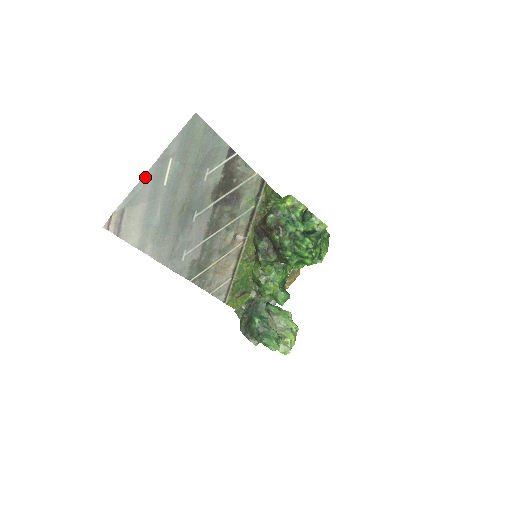
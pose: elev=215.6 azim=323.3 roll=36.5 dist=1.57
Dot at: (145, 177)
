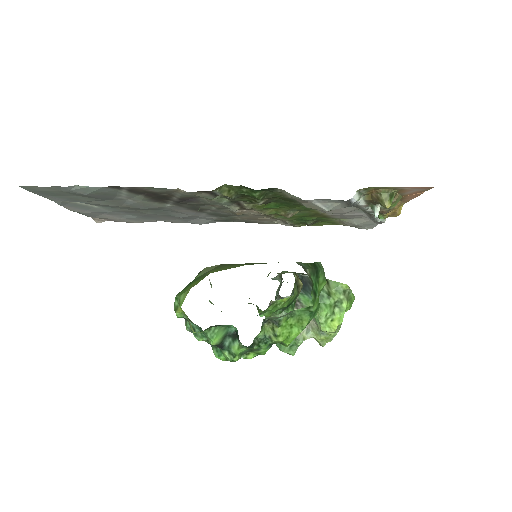
Dot at: (72, 210)
